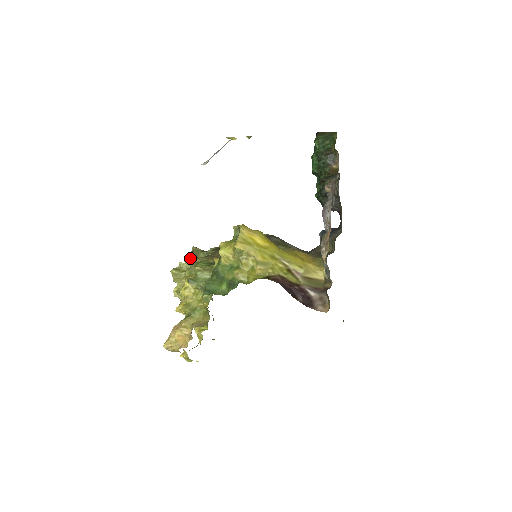
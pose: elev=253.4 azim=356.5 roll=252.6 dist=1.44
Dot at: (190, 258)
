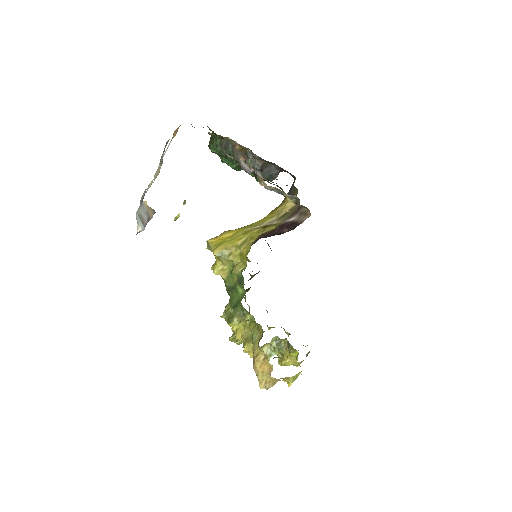
Dot at: occluded
